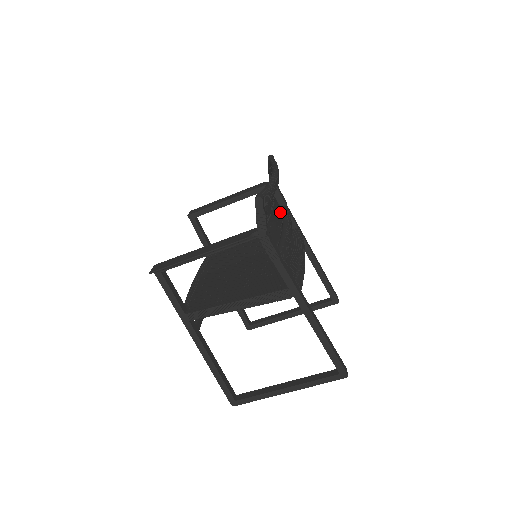
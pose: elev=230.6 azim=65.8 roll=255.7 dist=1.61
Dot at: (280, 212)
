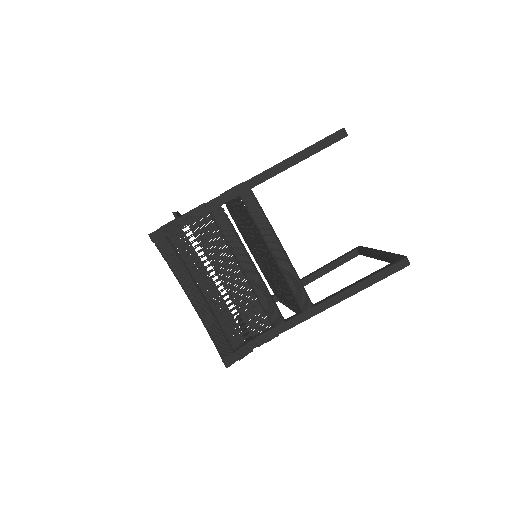
Dot at: (220, 237)
